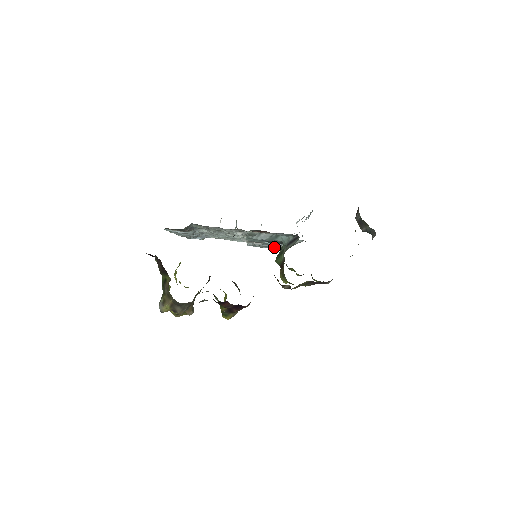
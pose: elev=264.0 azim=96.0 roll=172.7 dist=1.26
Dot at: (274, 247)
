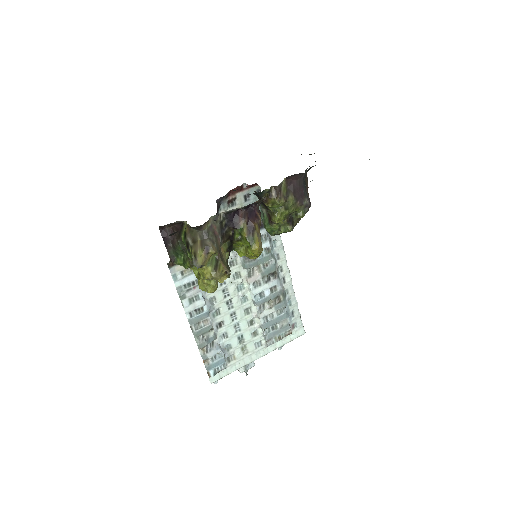
Dot at: (280, 301)
